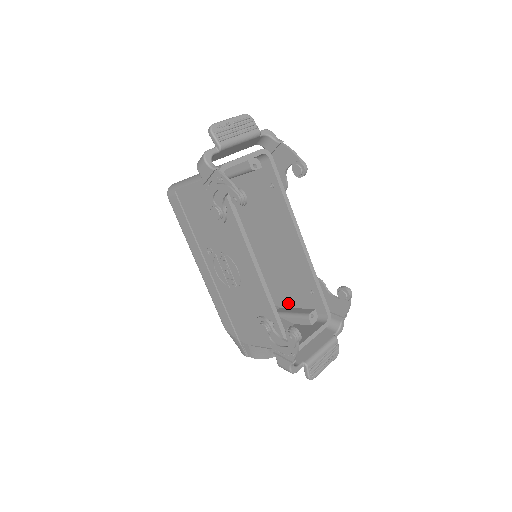
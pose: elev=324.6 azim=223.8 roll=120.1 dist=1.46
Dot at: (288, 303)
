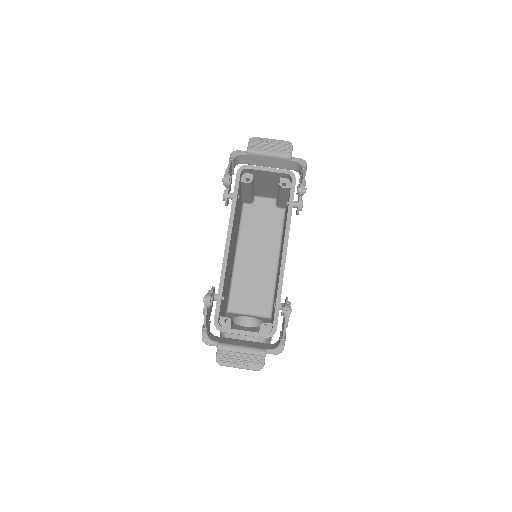
Dot at: occluded
